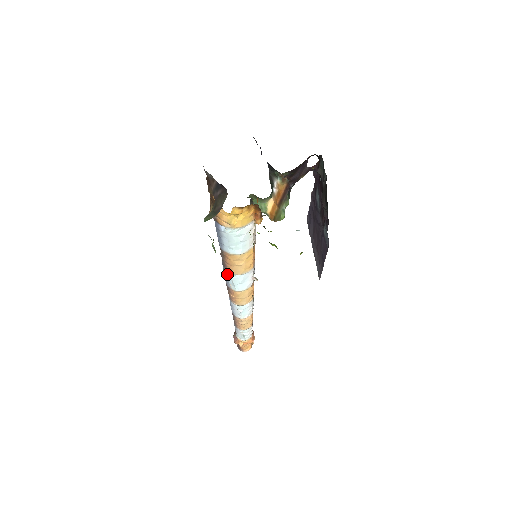
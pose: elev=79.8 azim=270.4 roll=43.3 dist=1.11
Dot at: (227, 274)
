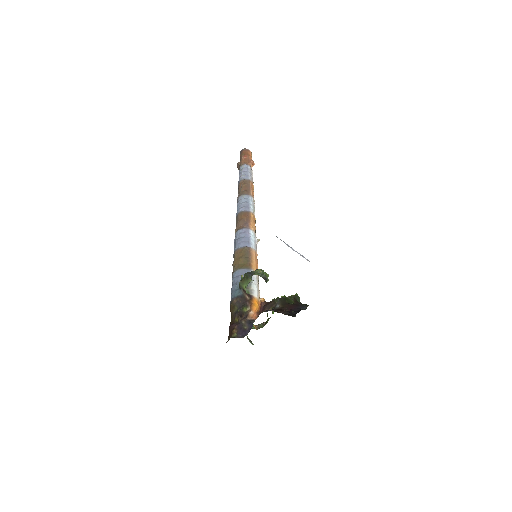
Dot at: occluded
